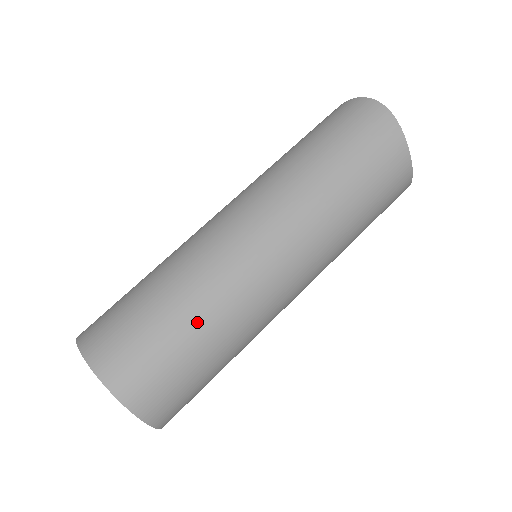
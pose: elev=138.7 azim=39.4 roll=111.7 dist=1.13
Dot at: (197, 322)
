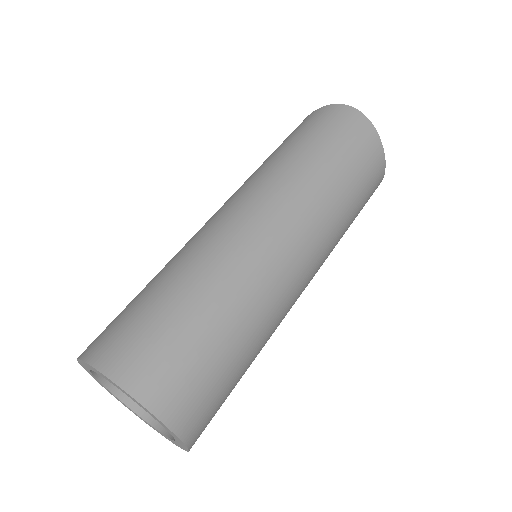
Dot at: (228, 319)
